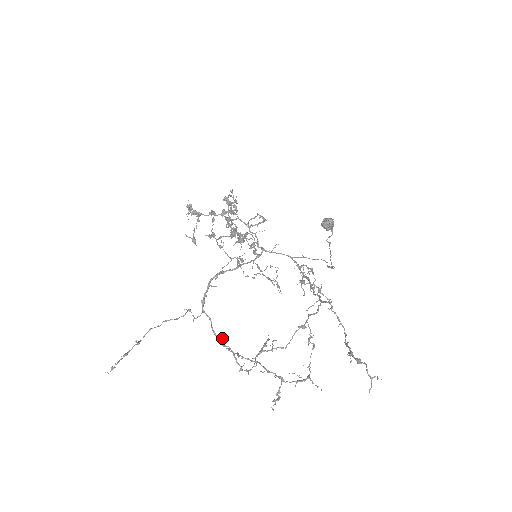
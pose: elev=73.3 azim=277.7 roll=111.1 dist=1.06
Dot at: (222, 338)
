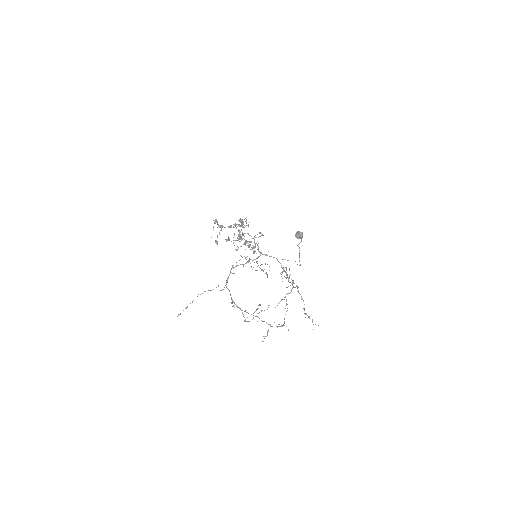
Dot at: occluded
